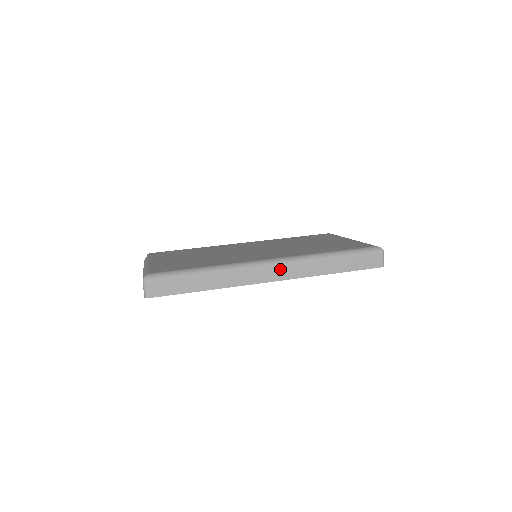
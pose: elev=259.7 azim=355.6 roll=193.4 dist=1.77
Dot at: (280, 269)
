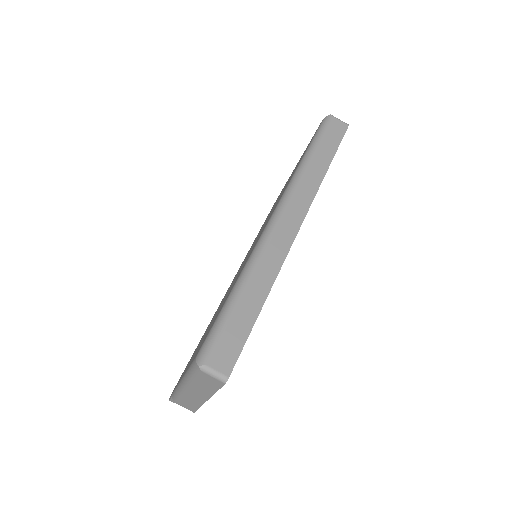
Dot at: (291, 209)
